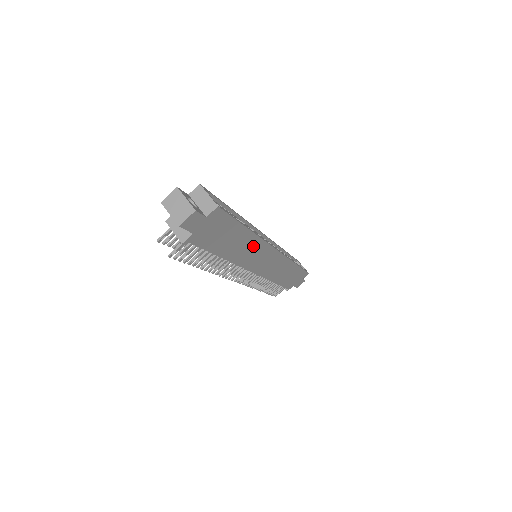
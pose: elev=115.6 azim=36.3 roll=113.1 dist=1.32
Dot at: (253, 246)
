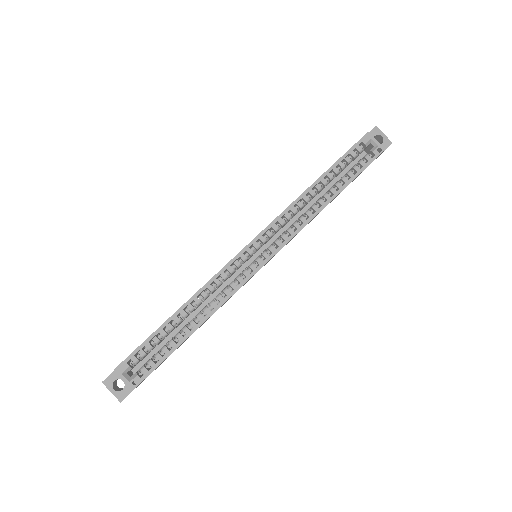
Dot at: occluded
